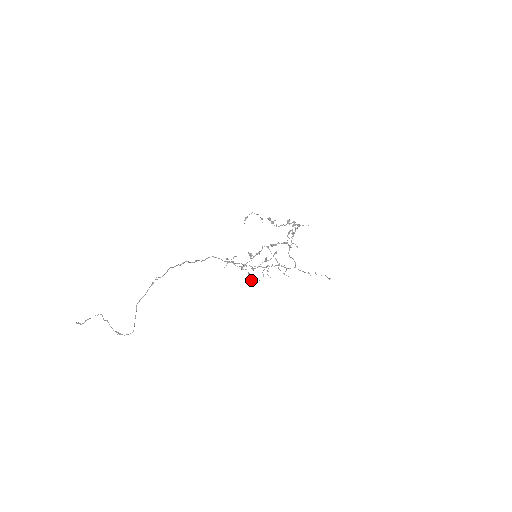
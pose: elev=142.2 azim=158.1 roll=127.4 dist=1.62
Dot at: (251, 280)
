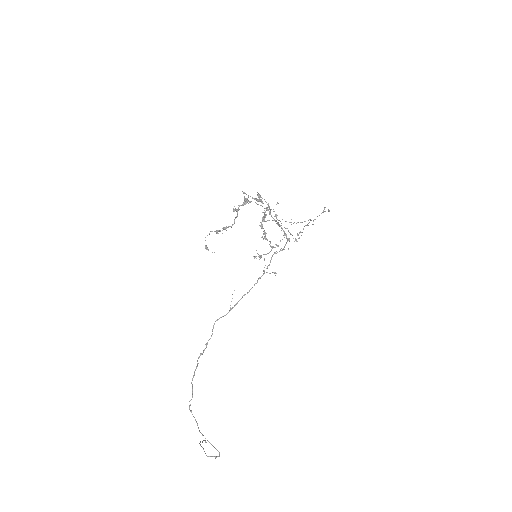
Dot at: occluded
